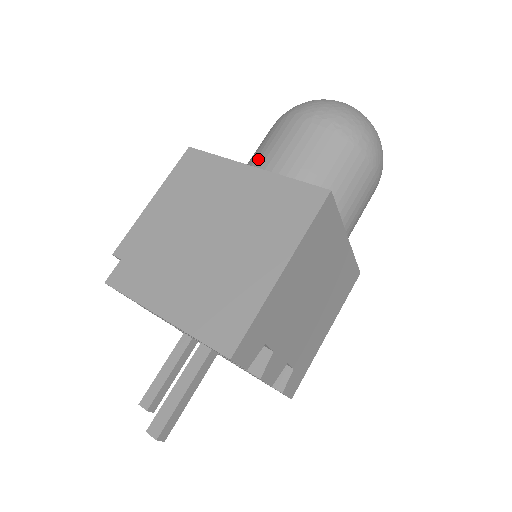
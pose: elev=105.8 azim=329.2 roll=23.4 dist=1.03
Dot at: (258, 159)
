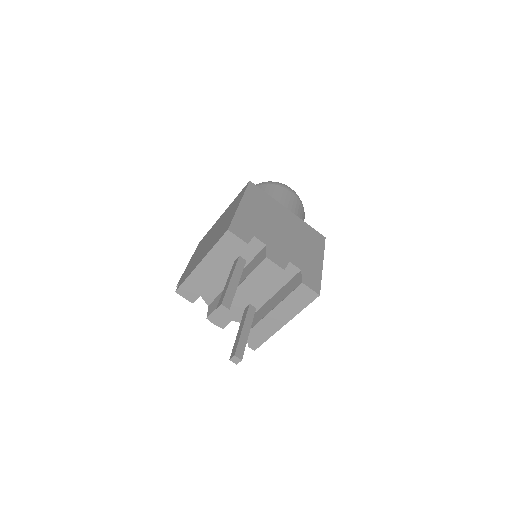
Dot at: occluded
